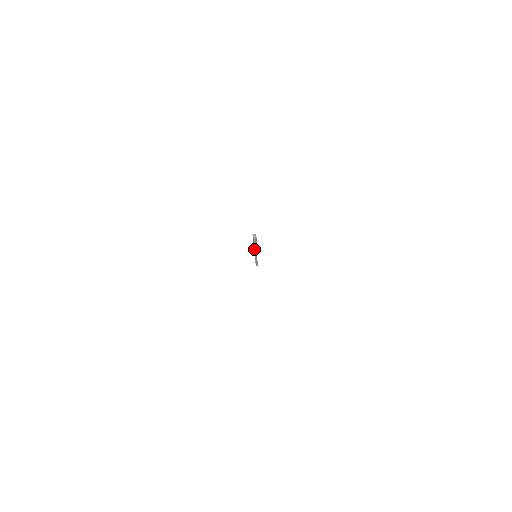
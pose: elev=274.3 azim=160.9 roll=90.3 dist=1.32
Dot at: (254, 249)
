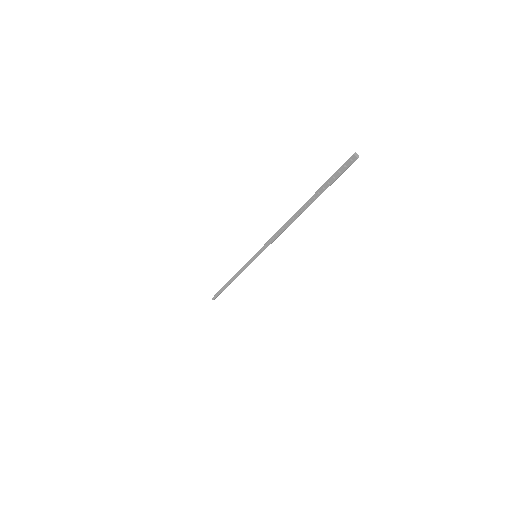
Dot at: (291, 221)
